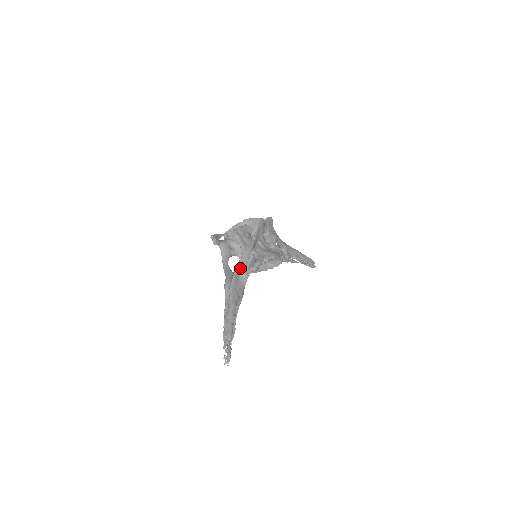
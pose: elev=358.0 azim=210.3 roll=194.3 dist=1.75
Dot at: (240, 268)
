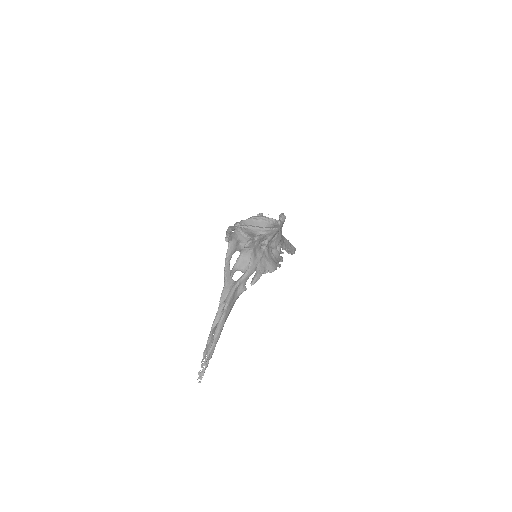
Dot at: (242, 282)
